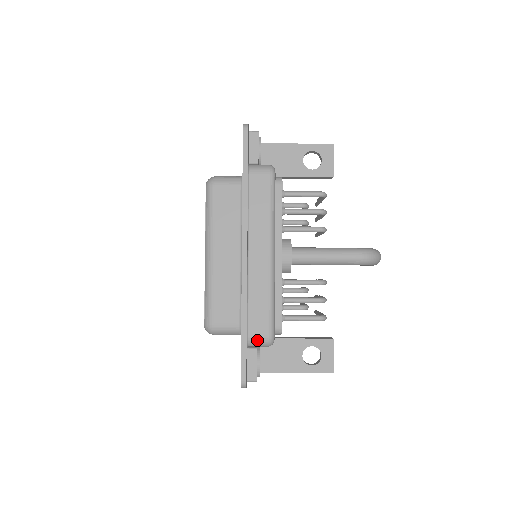
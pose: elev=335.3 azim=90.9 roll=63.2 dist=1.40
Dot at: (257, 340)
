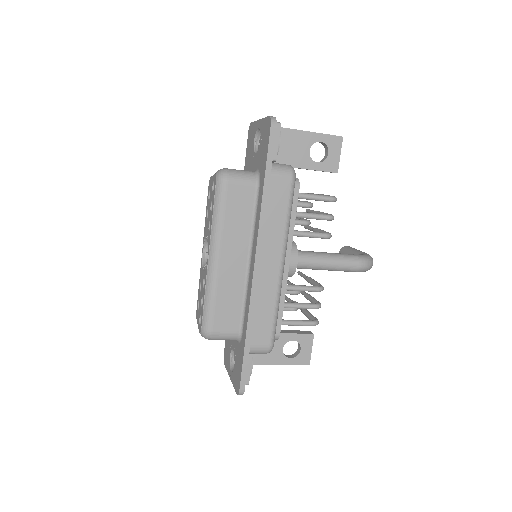
Dot at: (258, 350)
